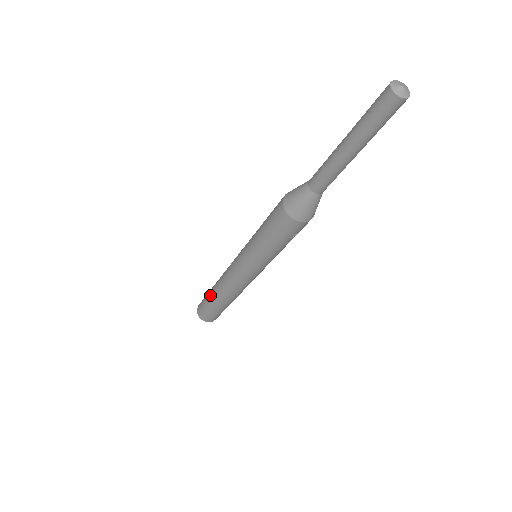
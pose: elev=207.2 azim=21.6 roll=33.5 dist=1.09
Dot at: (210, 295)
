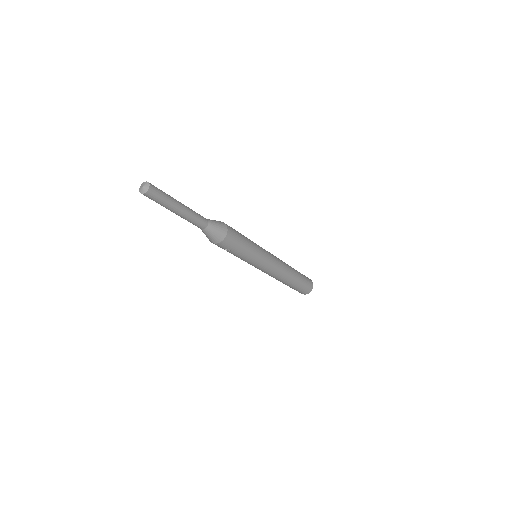
Dot at: occluded
